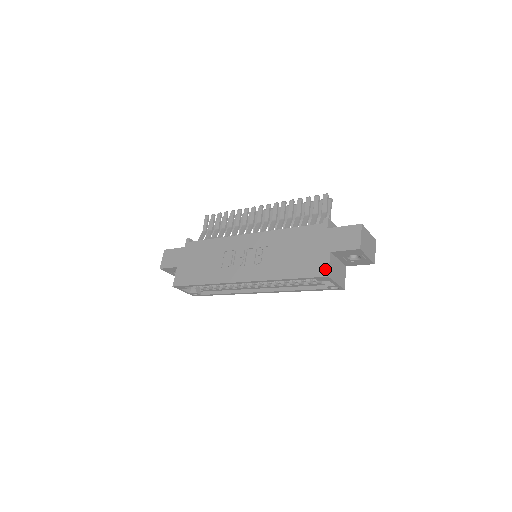
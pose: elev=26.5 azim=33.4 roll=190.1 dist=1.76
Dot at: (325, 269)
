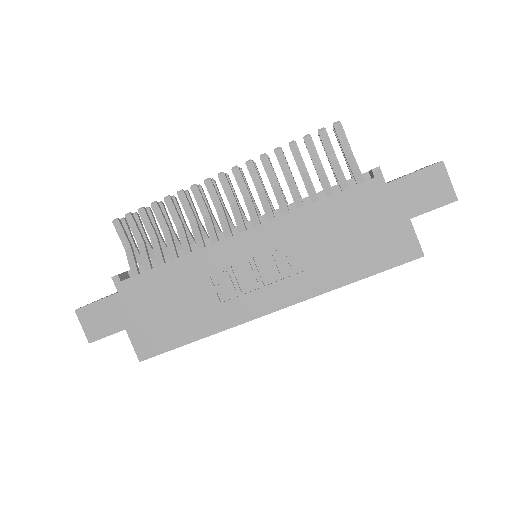
Dot at: (415, 247)
